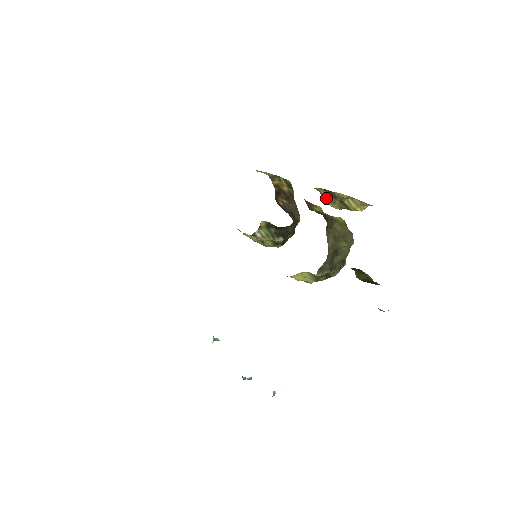
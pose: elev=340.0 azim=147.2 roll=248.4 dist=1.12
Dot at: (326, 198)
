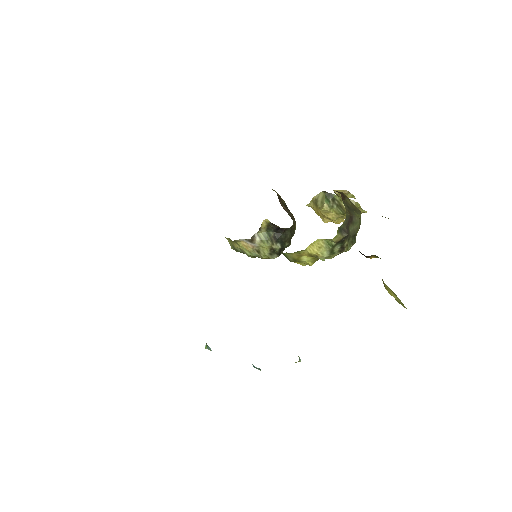
Dot at: (324, 202)
